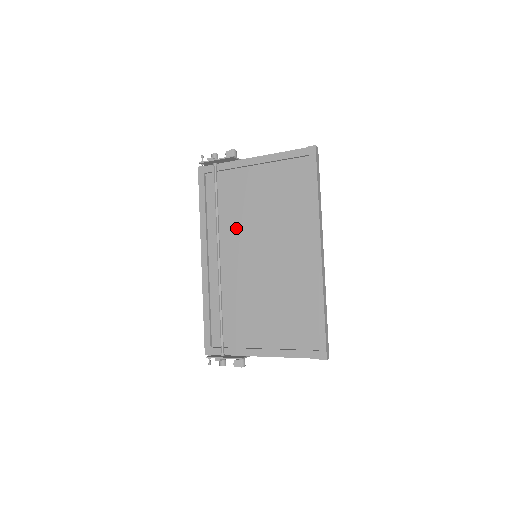
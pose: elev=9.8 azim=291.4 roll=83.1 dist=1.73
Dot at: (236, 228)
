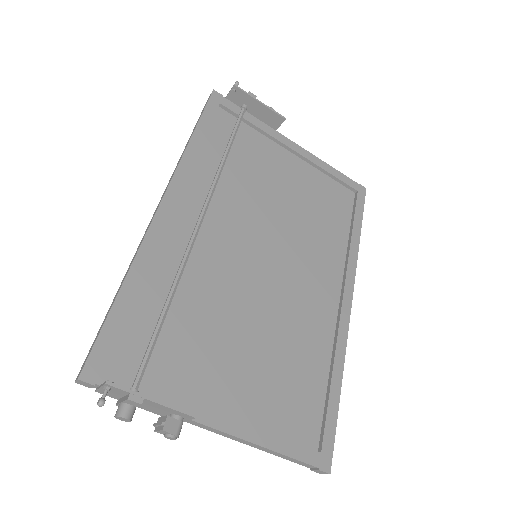
Dot at: (240, 200)
